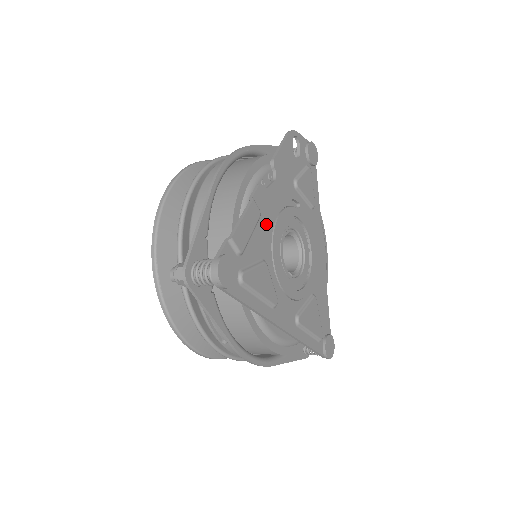
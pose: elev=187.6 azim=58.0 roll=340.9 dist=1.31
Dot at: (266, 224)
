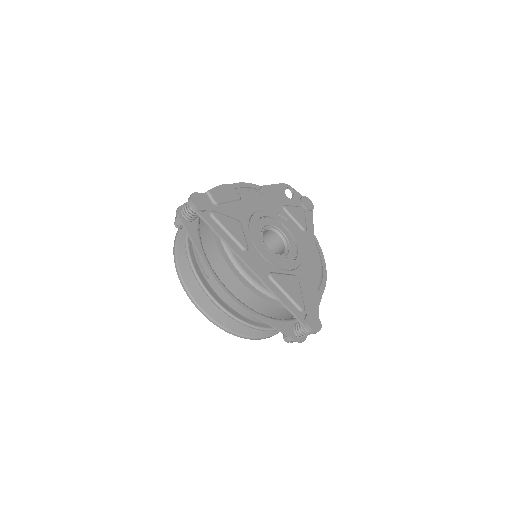
Dot at: (246, 207)
